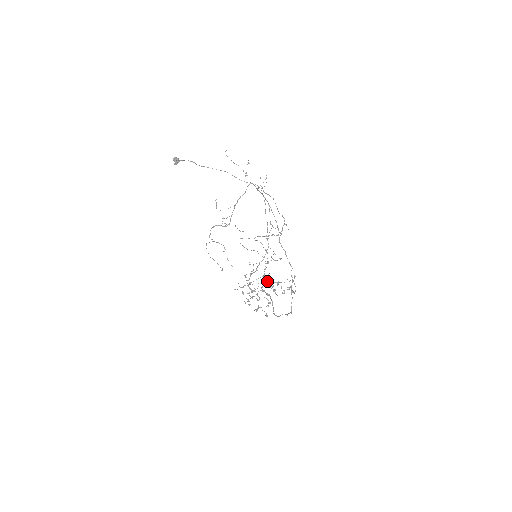
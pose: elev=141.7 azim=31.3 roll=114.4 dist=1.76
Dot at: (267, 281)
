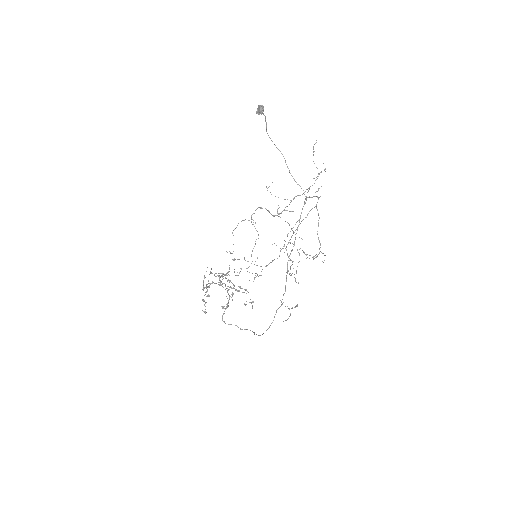
Dot at: occluded
